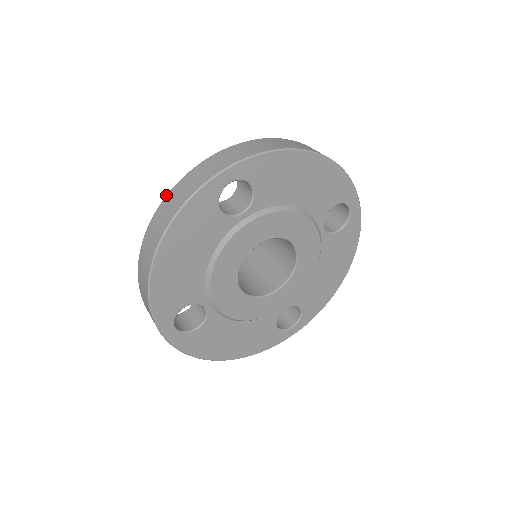
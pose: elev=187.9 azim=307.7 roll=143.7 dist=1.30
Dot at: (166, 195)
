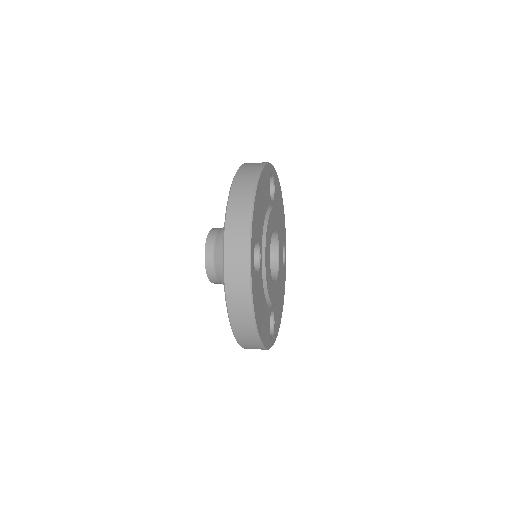
Dot at: (226, 302)
